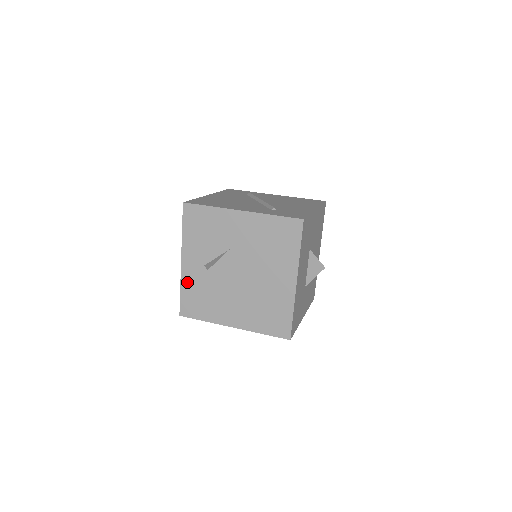
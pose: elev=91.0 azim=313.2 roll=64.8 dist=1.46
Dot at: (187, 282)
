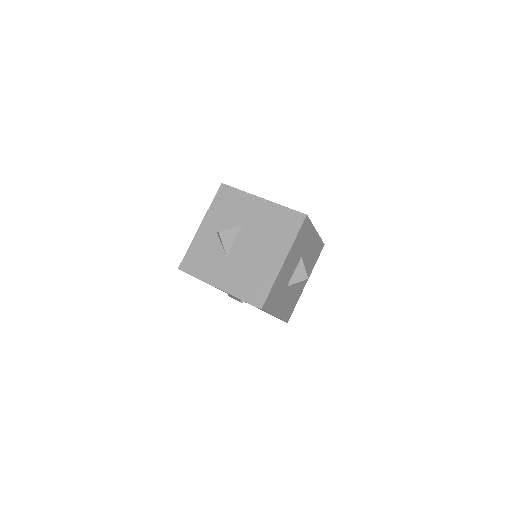
Dot at: (197, 243)
